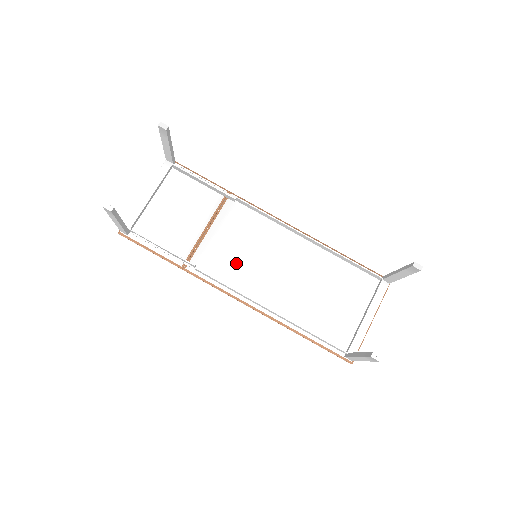
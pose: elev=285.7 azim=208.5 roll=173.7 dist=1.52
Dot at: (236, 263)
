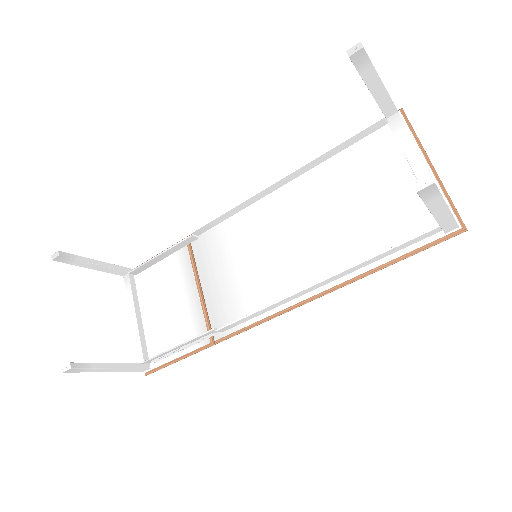
Dot at: (247, 283)
